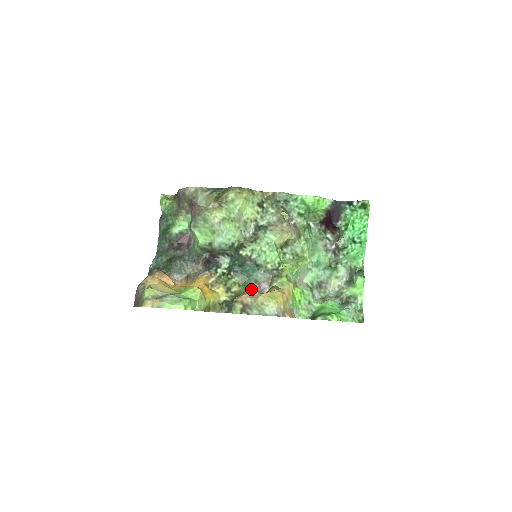
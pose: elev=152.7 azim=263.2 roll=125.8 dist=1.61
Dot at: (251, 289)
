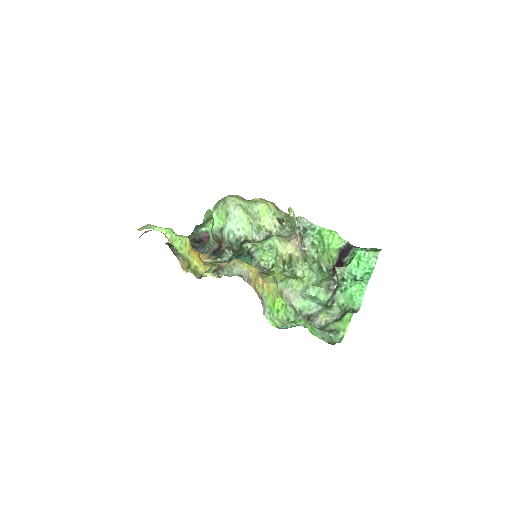
Dot at: occluded
